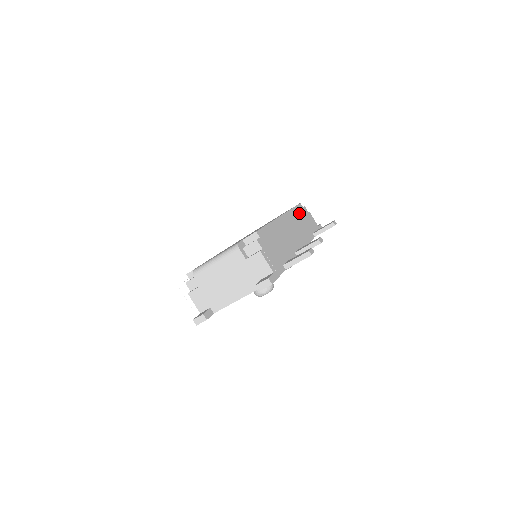
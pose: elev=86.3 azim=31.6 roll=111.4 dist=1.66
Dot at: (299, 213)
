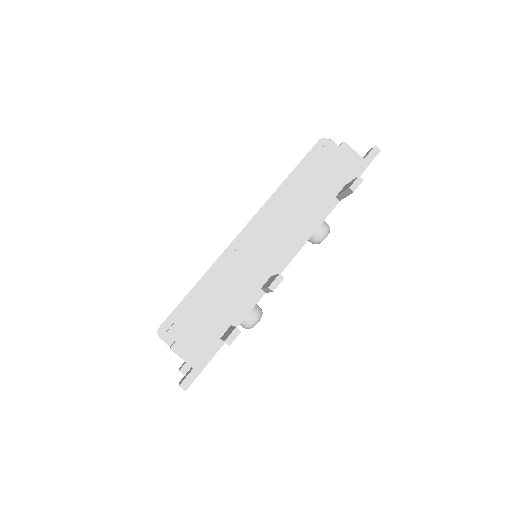
Dot at: (303, 176)
